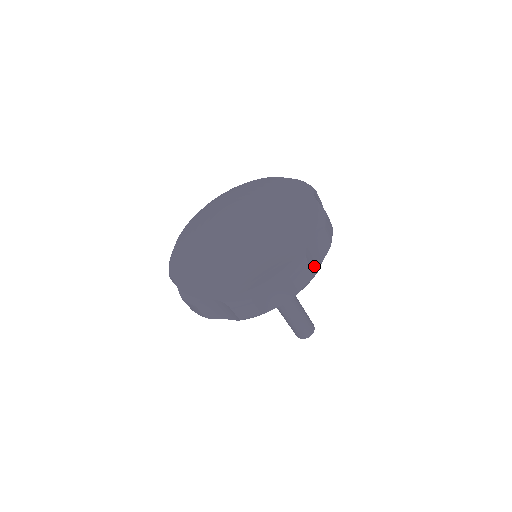
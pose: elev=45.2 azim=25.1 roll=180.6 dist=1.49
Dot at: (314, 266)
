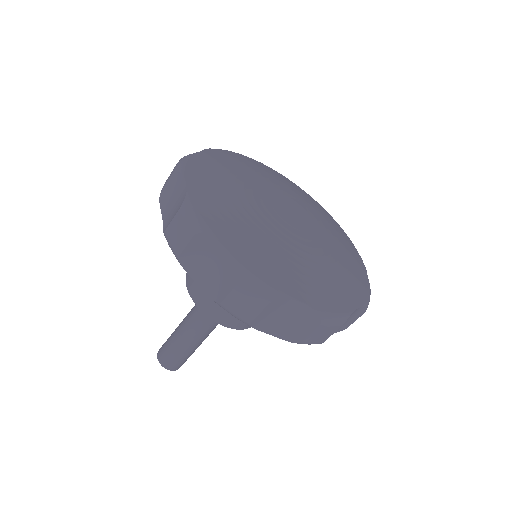
Dot at: occluded
